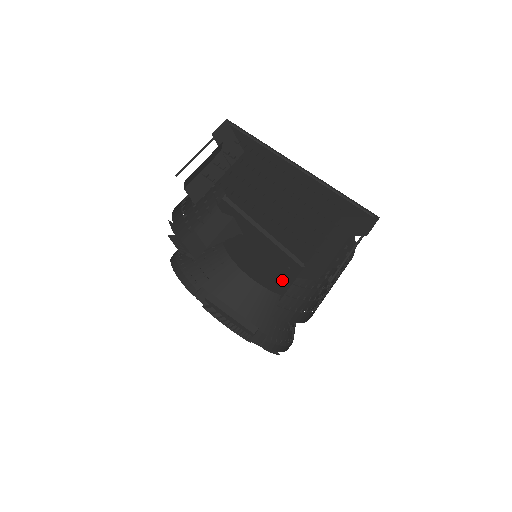
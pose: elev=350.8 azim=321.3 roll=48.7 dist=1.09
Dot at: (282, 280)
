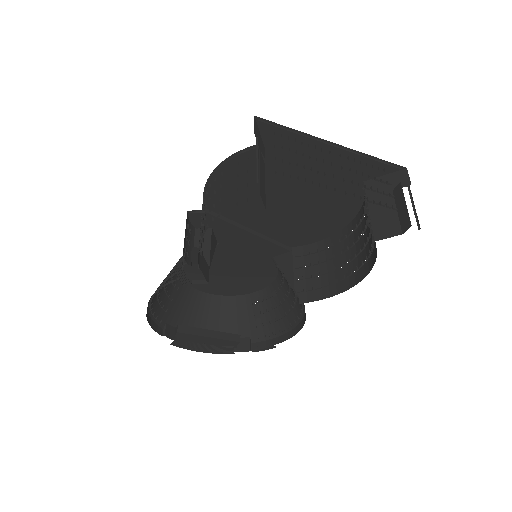
Dot at: (253, 277)
